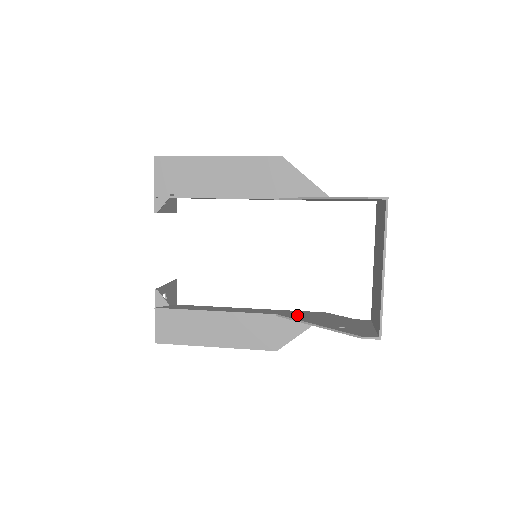
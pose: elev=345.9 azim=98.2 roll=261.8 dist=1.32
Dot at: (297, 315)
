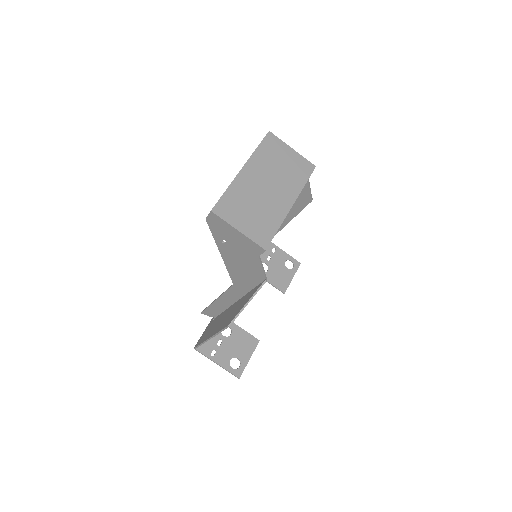
Dot at: (241, 276)
